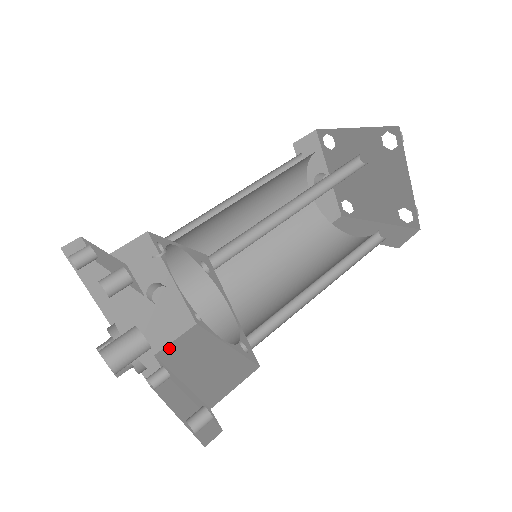
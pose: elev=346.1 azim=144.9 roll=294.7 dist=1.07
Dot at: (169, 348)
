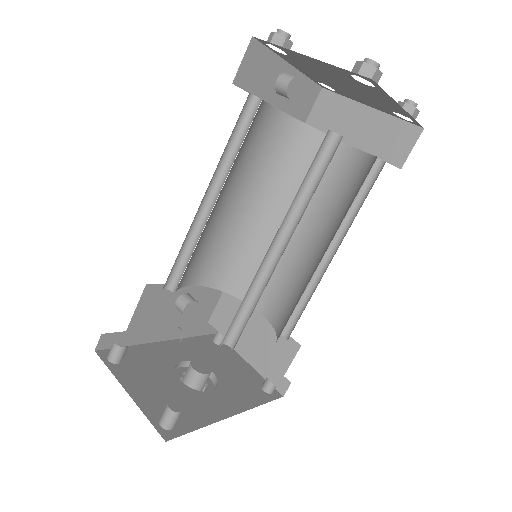
Dot at: (216, 315)
